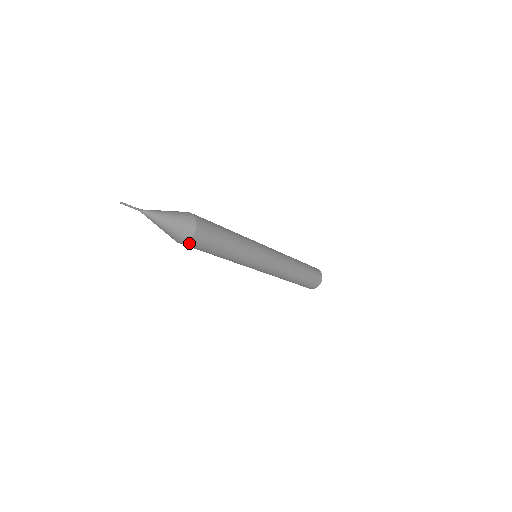
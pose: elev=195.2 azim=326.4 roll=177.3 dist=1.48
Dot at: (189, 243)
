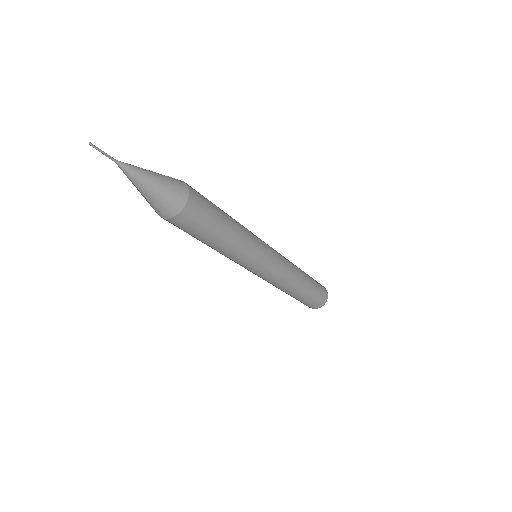
Dot at: (184, 214)
